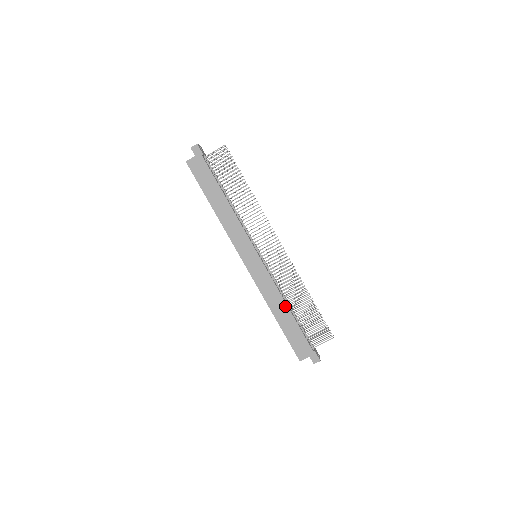
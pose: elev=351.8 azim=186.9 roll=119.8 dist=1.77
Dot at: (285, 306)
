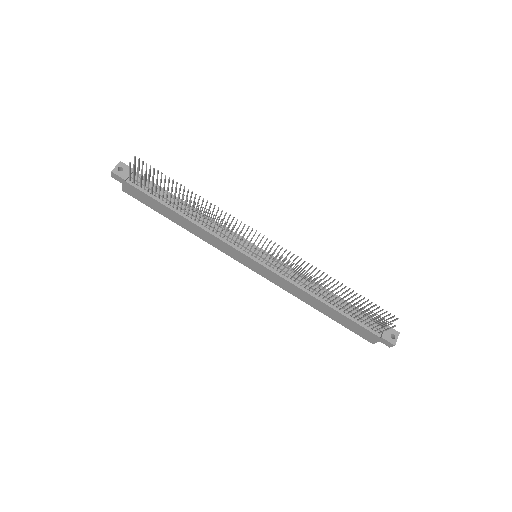
Dot at: (318, 301)
